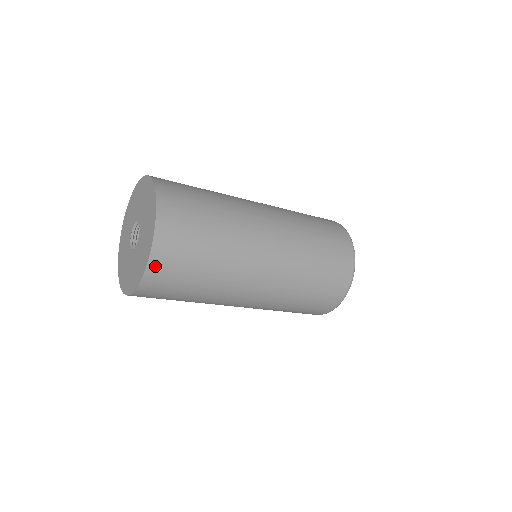
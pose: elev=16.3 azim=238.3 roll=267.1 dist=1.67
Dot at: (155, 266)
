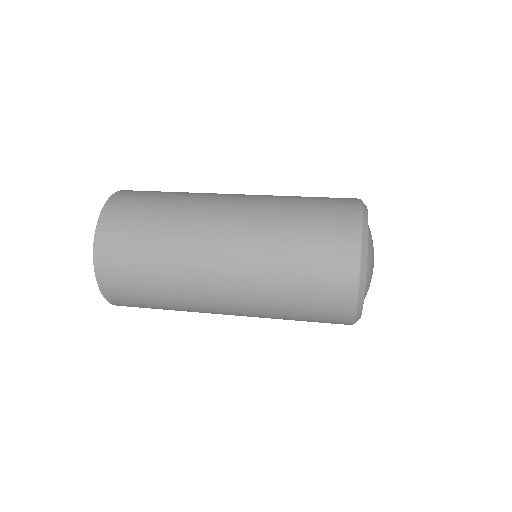
Dot at: (103, 277)
